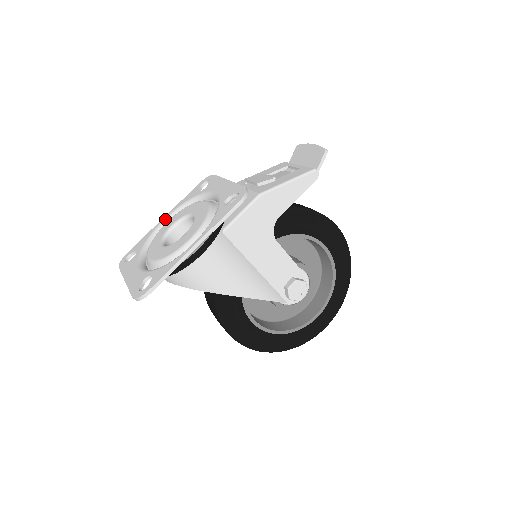
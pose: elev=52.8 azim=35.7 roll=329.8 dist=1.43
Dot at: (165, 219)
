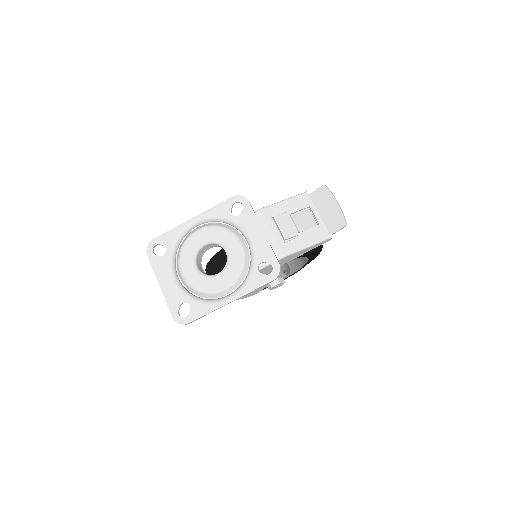
Dot at: (194, 222)
